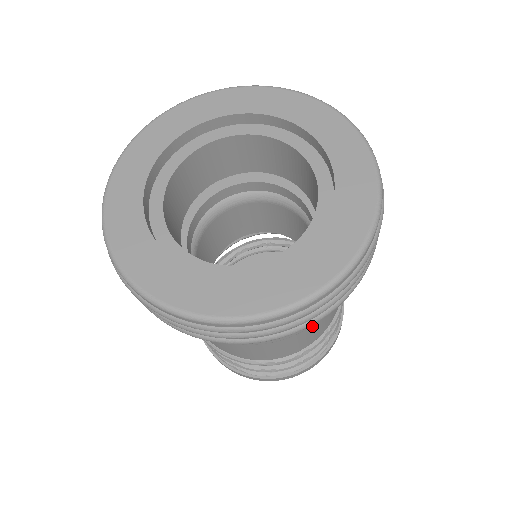
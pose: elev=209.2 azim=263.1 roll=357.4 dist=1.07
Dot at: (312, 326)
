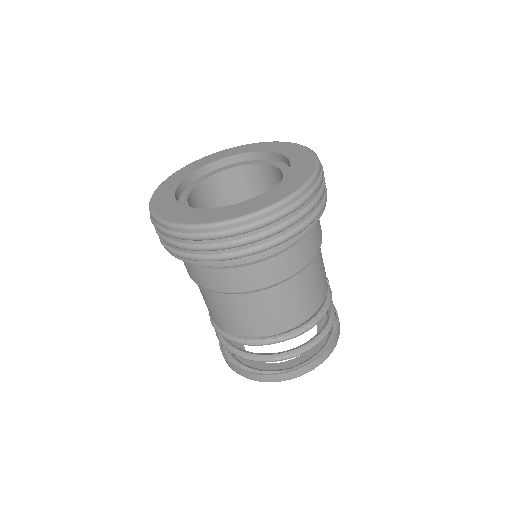
Dot at: (303, 283)
